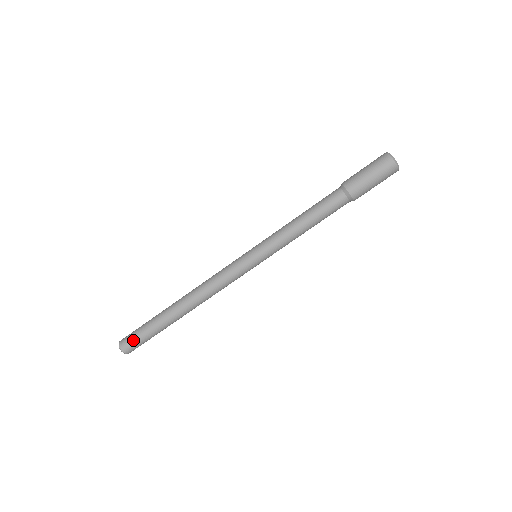
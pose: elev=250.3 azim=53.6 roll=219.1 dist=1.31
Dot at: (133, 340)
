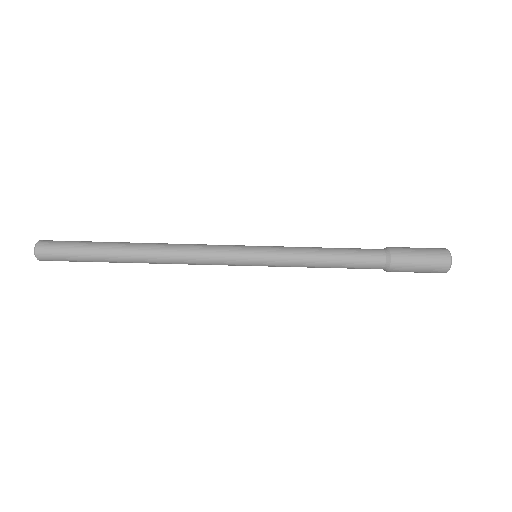
Dot at: (58, 254)
